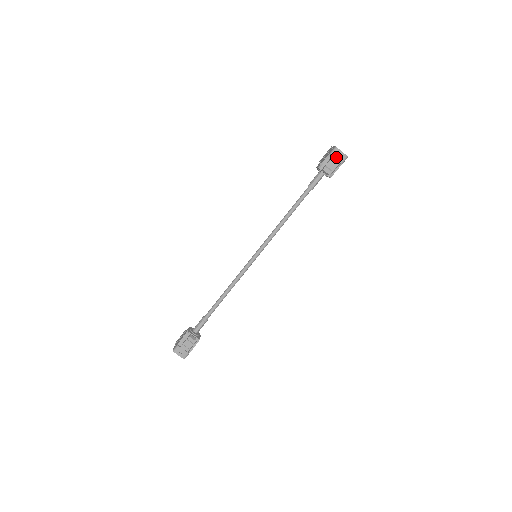
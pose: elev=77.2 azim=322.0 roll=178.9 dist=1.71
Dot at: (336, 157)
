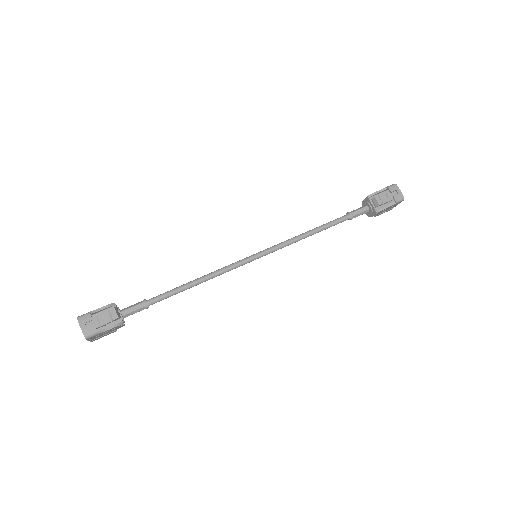
Dot at: (391, 194)
